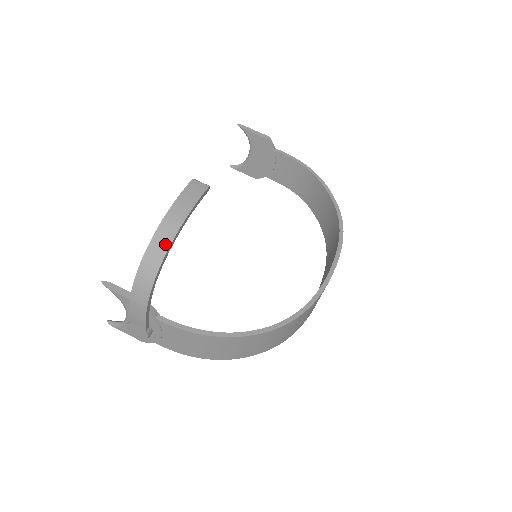
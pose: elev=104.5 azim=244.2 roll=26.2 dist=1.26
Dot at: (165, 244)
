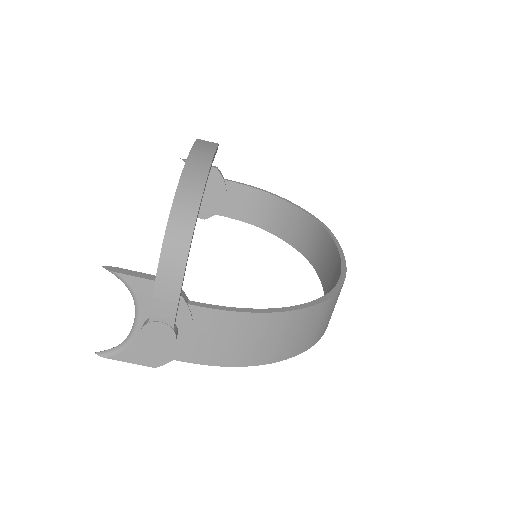
Dot at: (198, 186)
